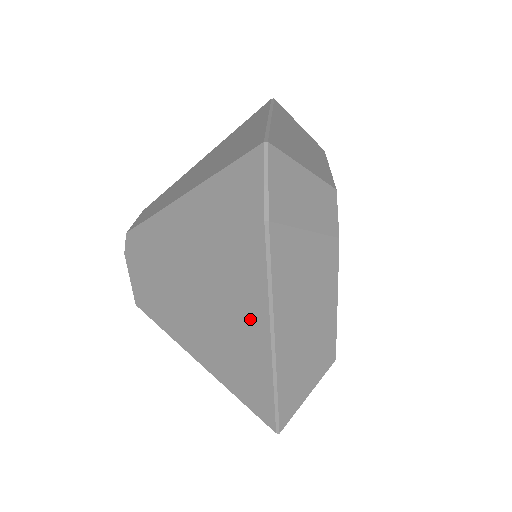
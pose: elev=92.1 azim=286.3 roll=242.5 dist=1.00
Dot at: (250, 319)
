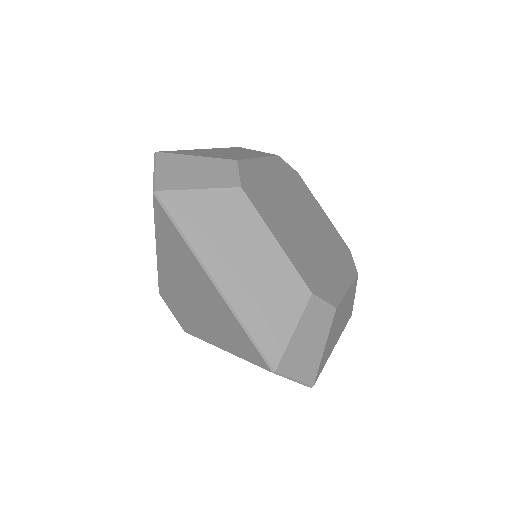
Dot at: occluded
